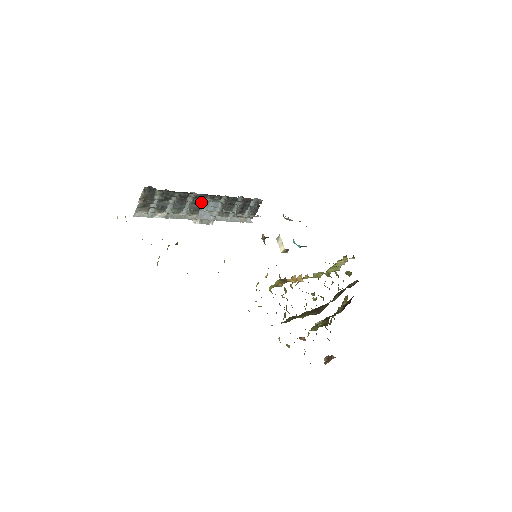
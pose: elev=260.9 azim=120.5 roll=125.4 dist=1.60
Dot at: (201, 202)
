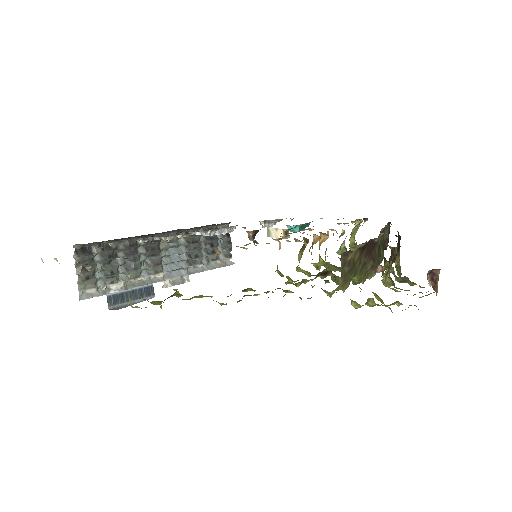
Dot at: (157, 249)
